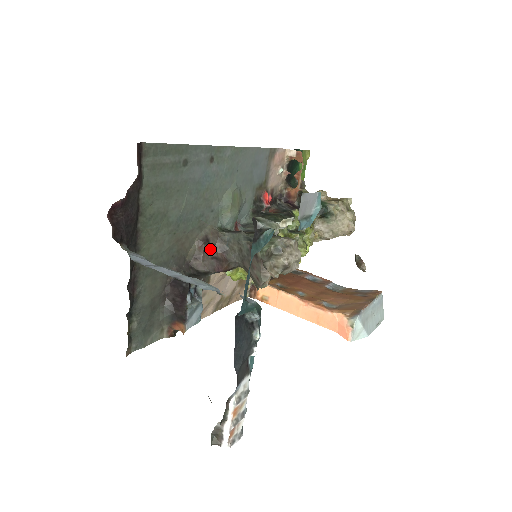
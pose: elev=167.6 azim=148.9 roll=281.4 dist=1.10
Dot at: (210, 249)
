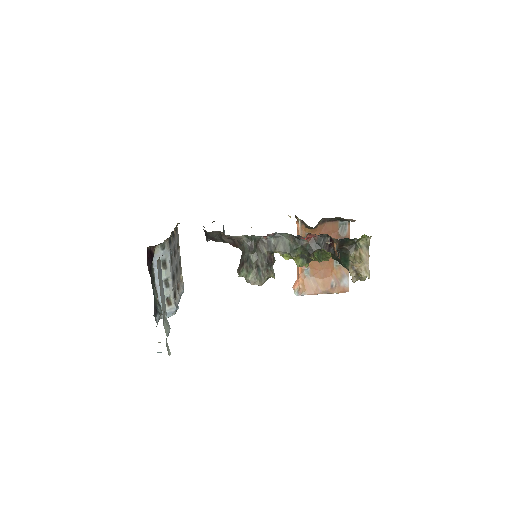
Dot at: (232, 239)
